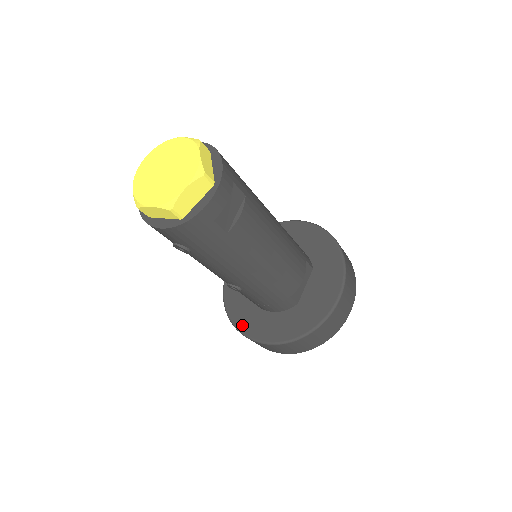
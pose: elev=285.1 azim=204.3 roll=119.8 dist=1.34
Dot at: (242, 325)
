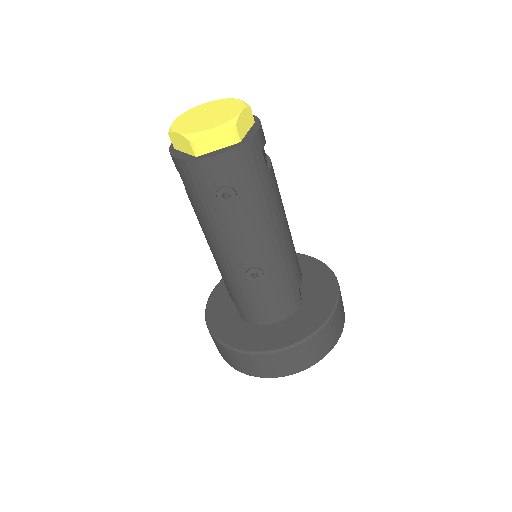
Dot at: (254, 346)
